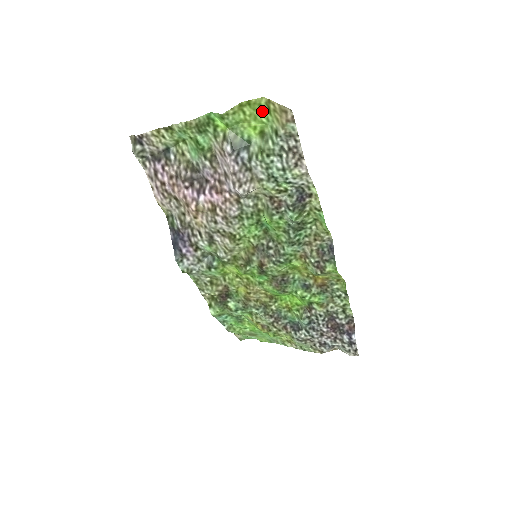
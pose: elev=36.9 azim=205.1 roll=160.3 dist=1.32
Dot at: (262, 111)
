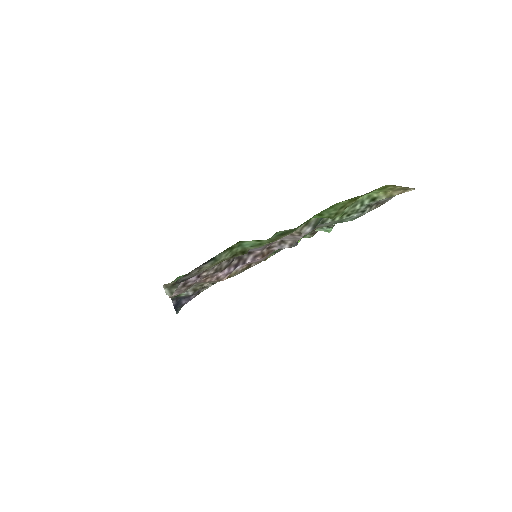
Dot at: occluded
